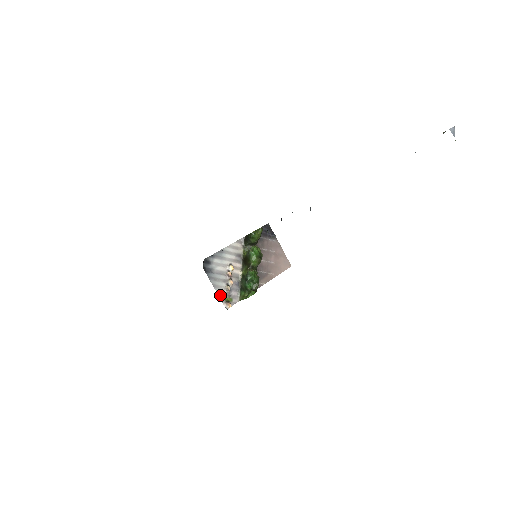
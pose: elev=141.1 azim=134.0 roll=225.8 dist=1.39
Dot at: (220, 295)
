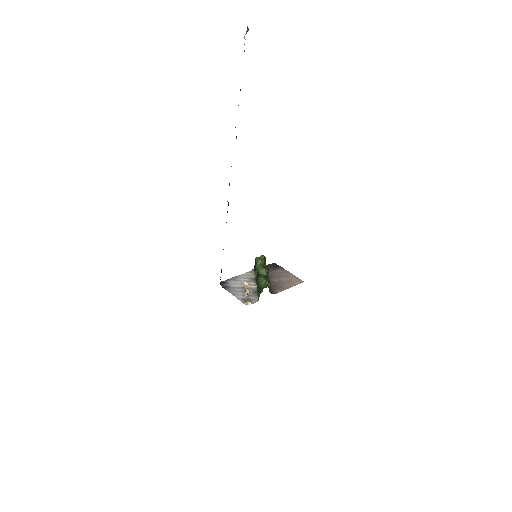
Dot at: (239, 299)
